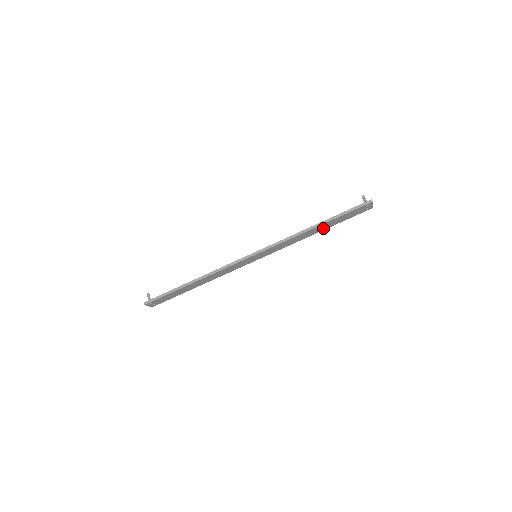
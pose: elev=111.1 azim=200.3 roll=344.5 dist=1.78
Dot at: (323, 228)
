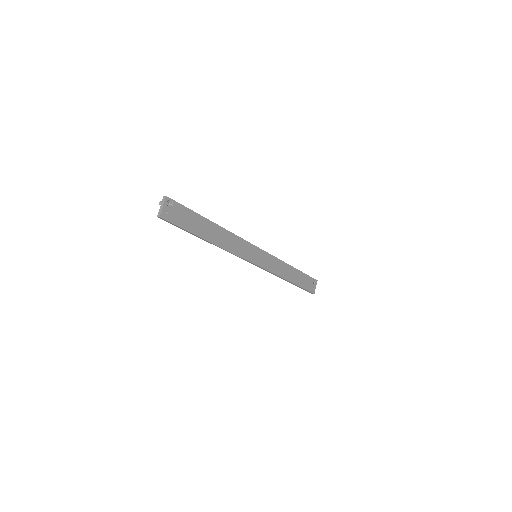
Dot at: (293, 279)
